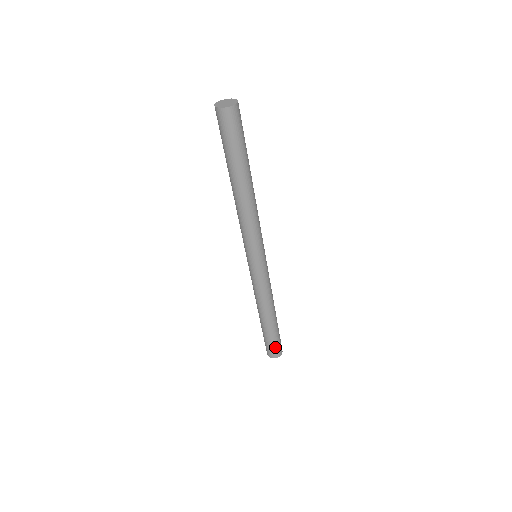
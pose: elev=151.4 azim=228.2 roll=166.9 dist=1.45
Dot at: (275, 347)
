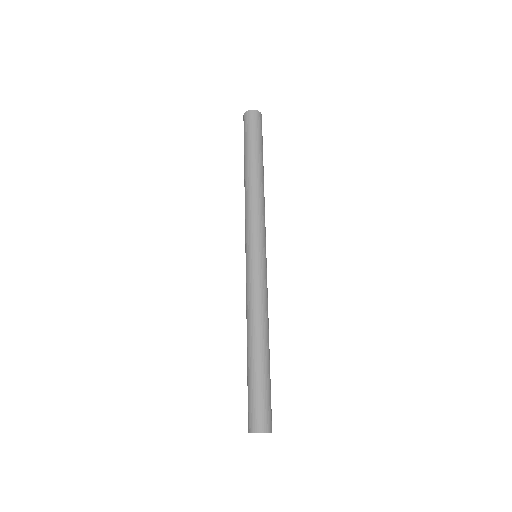
Dot at: (269, 407)
